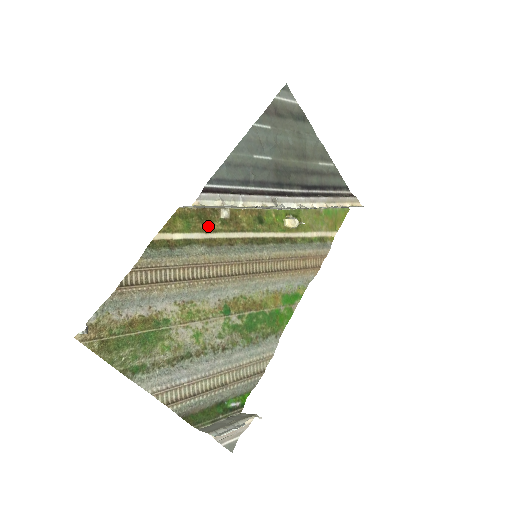
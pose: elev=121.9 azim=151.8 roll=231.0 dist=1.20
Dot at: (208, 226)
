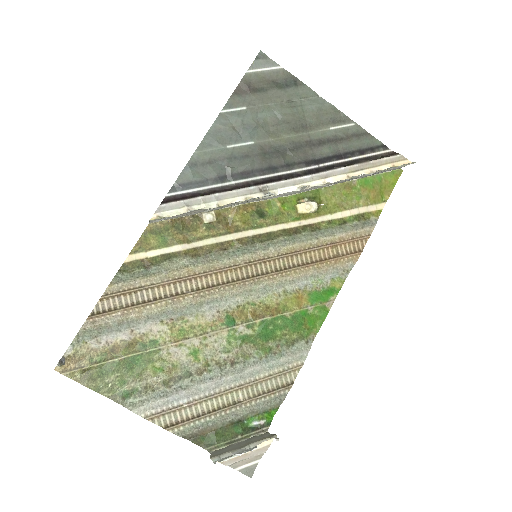
Dot at: (190, 235)
